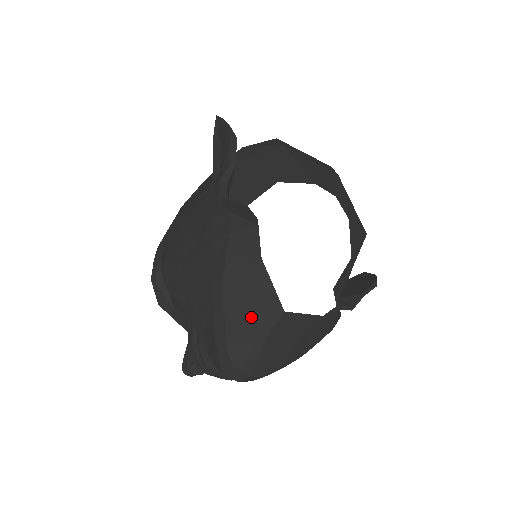
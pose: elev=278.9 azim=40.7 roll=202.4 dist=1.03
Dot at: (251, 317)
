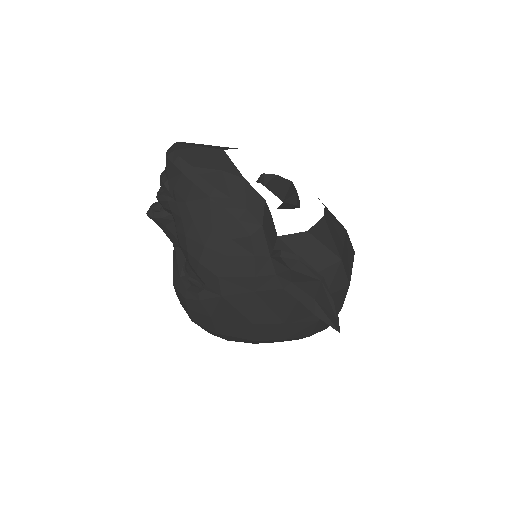
Dot at: (206, 146)
